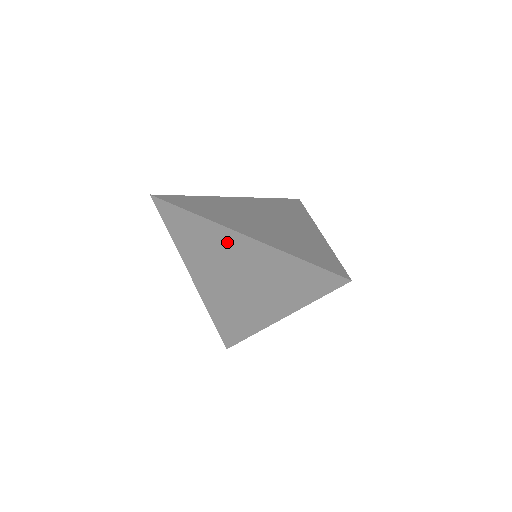
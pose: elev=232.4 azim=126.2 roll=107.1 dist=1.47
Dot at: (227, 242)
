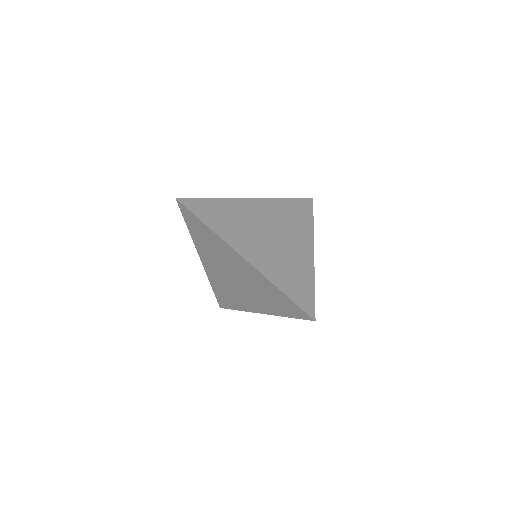
Dot at: (230, 255)
